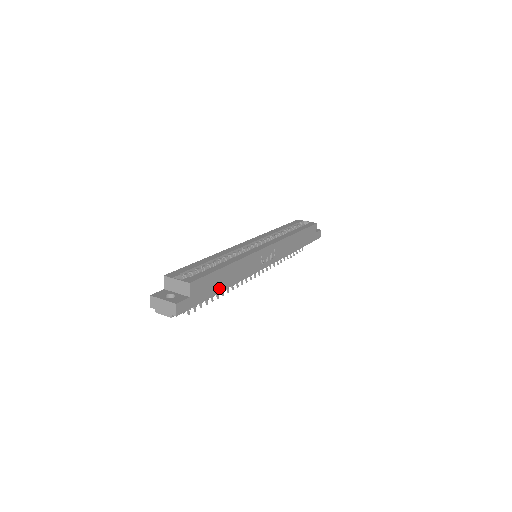
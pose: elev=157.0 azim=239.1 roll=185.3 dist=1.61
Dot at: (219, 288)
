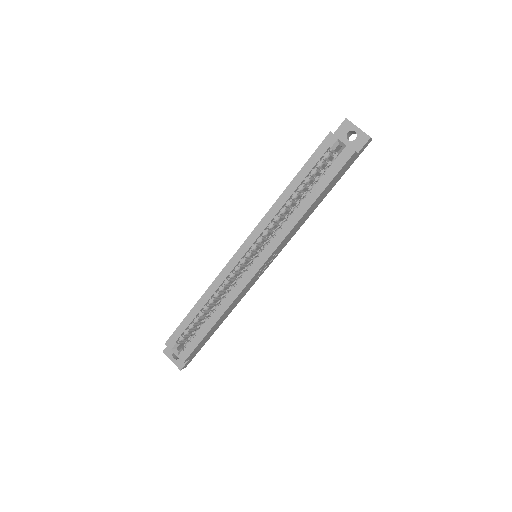
Dot at: (215, 329)
